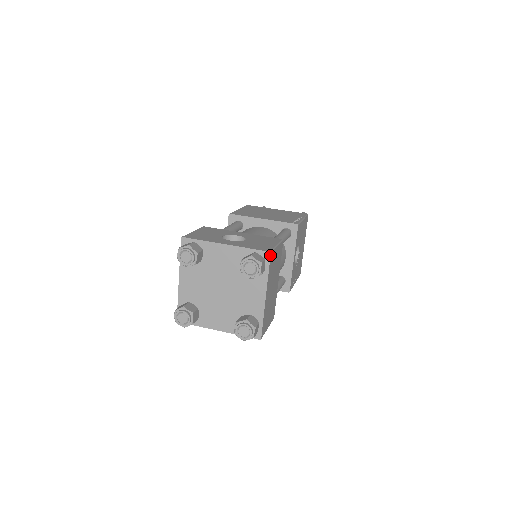
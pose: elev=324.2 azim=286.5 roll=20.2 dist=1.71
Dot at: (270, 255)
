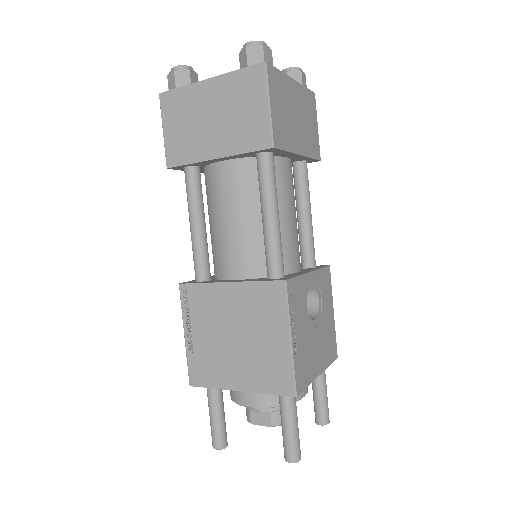
Dot at: (313, 92)
